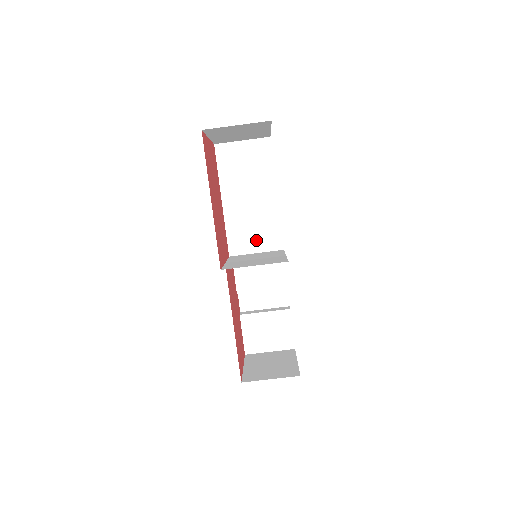
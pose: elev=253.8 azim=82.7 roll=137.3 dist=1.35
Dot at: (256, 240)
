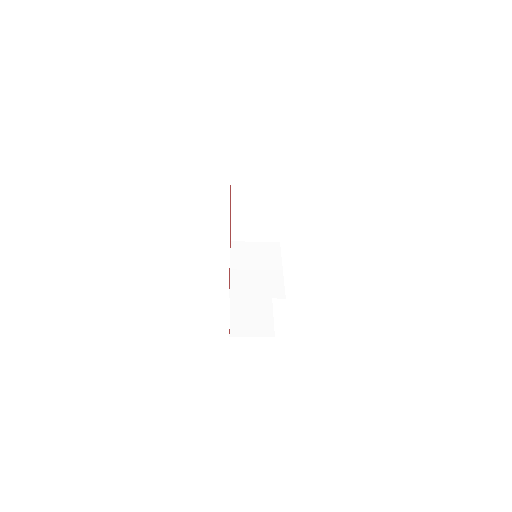
Dot at: (257, 232)
